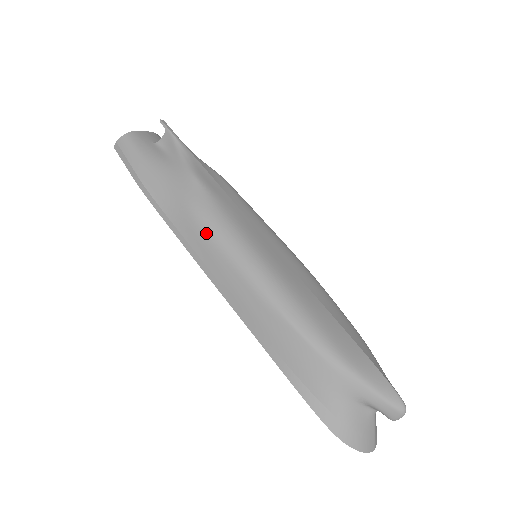
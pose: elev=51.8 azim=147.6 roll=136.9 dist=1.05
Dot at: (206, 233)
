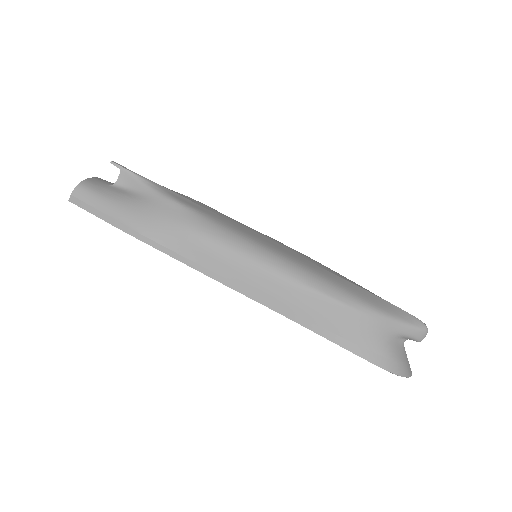
Dot at: (215, 247)
